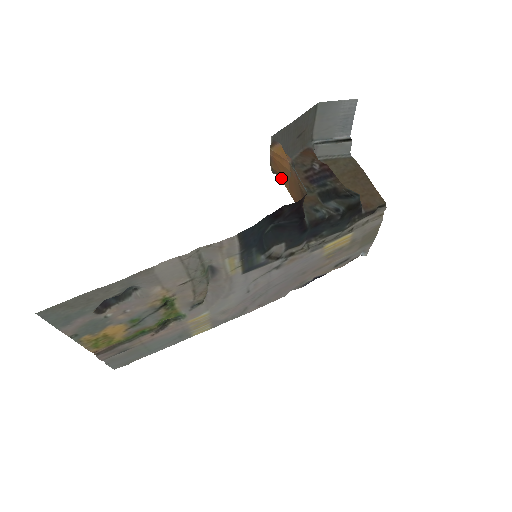
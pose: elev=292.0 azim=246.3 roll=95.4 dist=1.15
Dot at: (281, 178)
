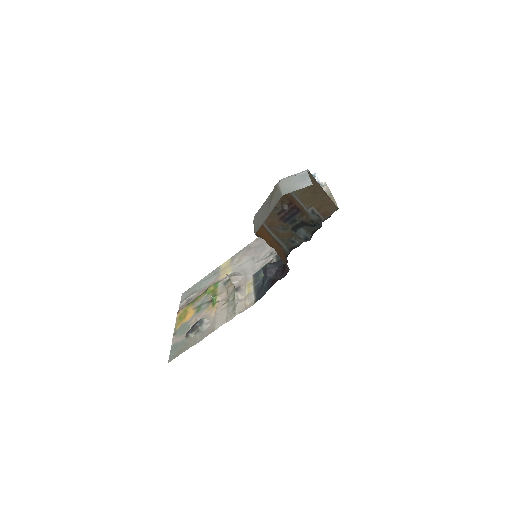
Dot at: (263, 229)
